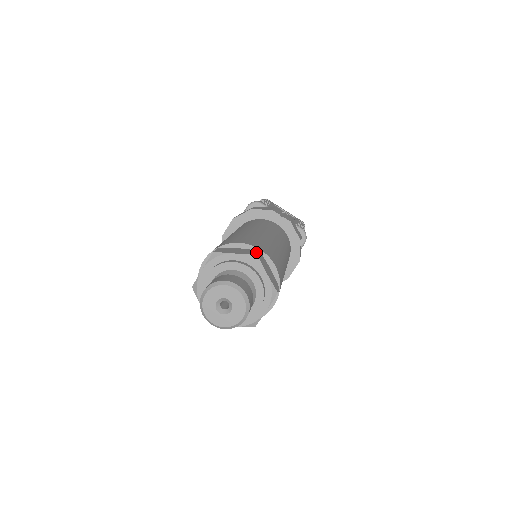
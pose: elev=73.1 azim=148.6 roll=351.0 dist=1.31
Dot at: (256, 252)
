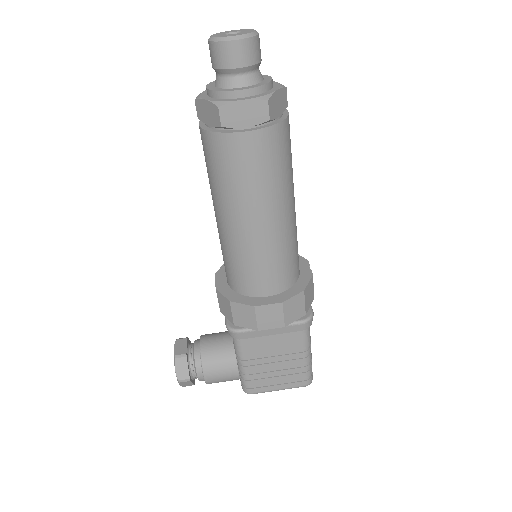
Dot at: (286, 94)
